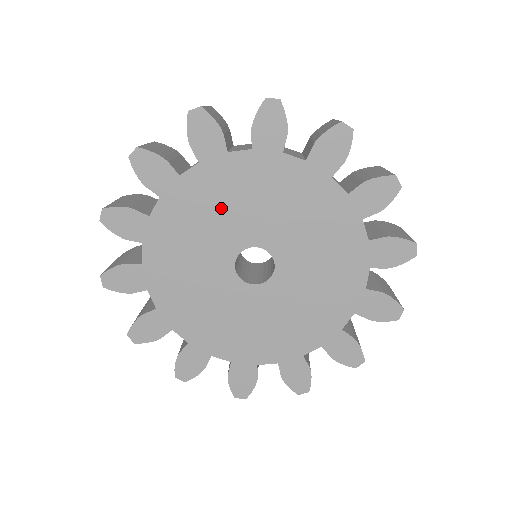
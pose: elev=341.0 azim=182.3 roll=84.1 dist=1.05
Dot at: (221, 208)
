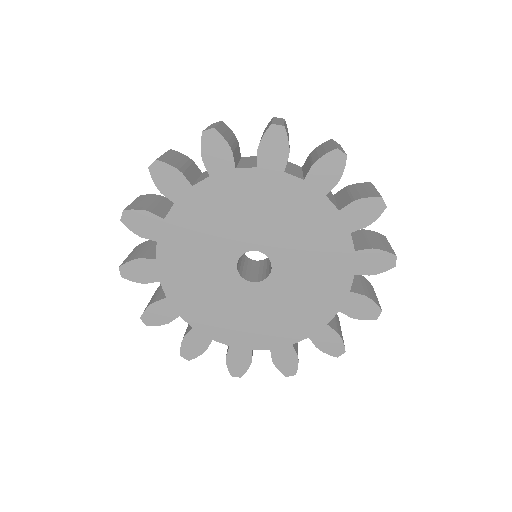
Dot at: (254, 210)
